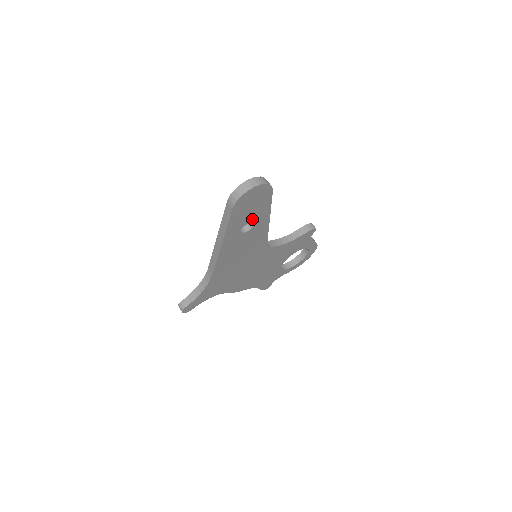
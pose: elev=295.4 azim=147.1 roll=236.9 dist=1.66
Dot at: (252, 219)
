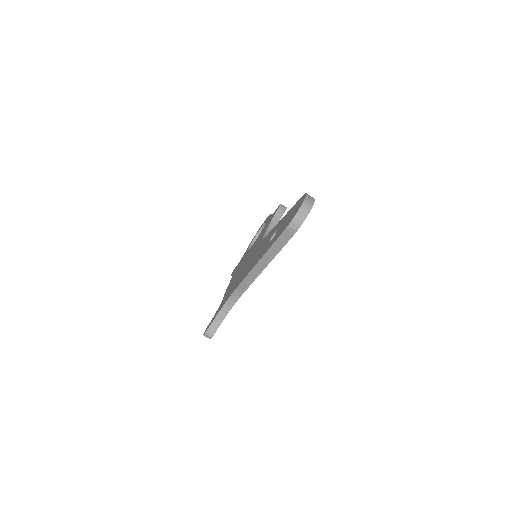
Dot at: occluded
